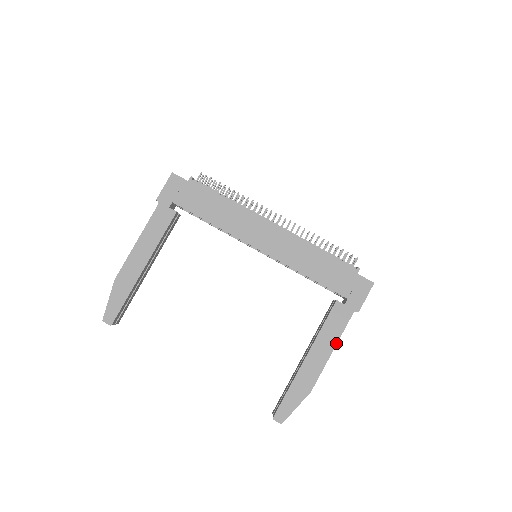
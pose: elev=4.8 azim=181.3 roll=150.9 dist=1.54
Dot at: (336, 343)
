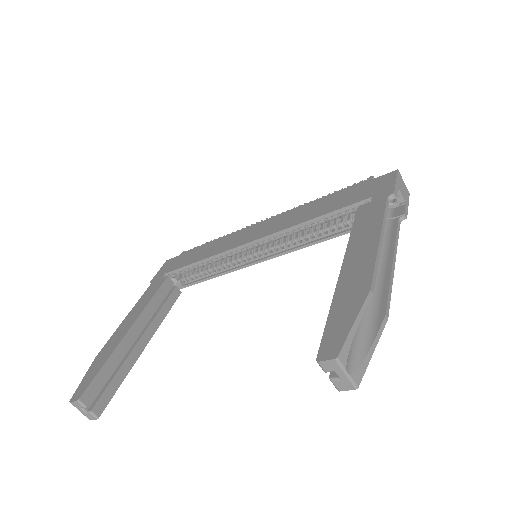
Dot at: (380, 229)
